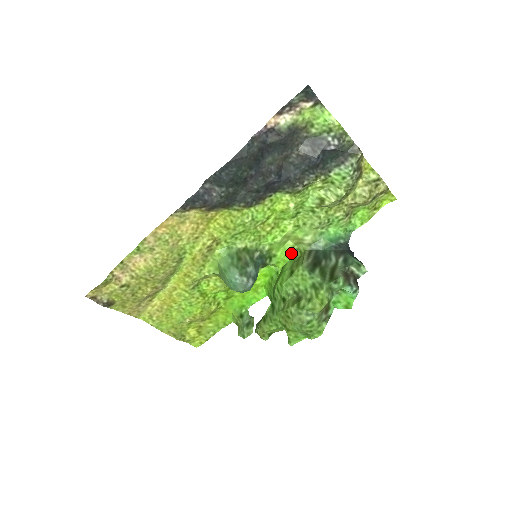
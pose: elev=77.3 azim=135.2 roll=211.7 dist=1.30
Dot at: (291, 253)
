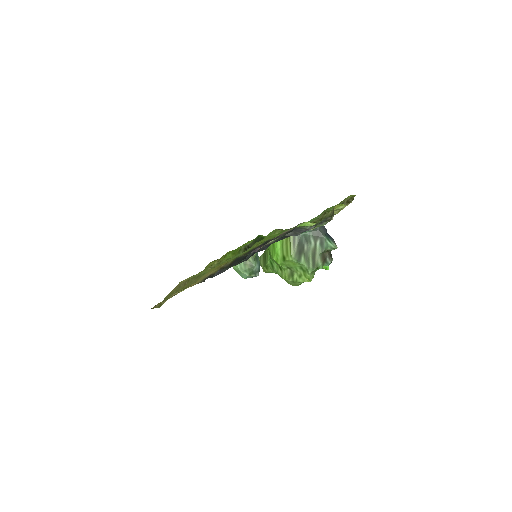
Dot at: occluded
